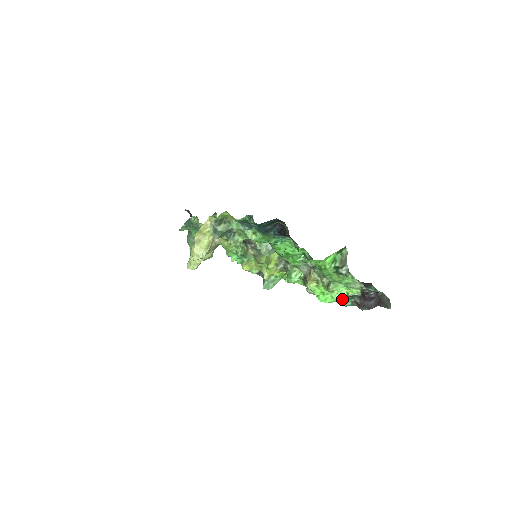
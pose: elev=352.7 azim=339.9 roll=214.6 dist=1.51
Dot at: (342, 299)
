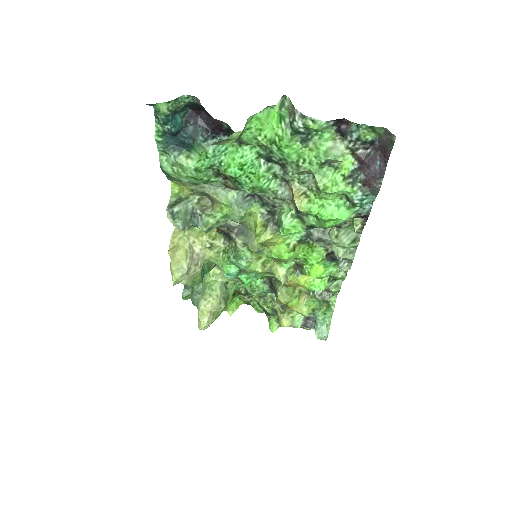
Dot at: (348, 196)
